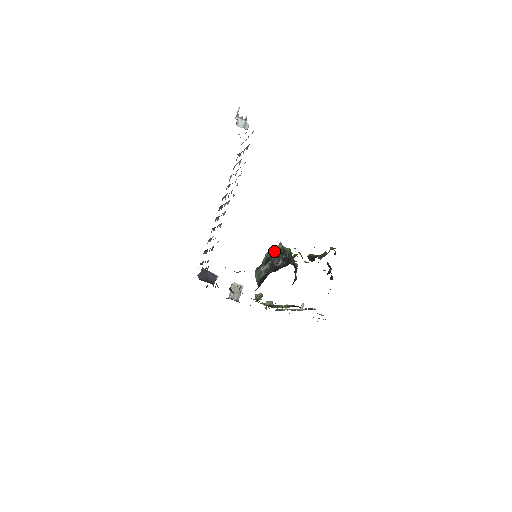
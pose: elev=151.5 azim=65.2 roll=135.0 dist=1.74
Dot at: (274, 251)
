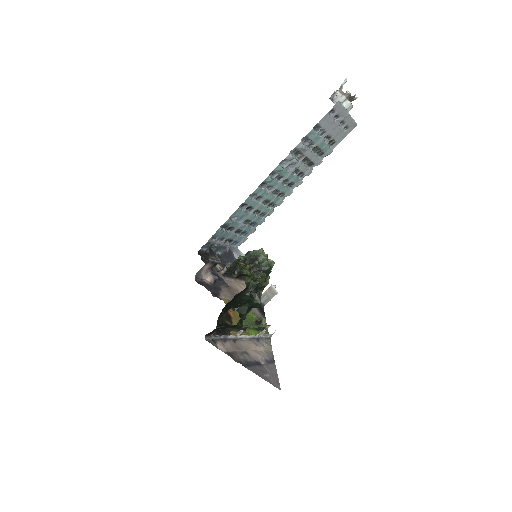
Dot at: (247, 253)
